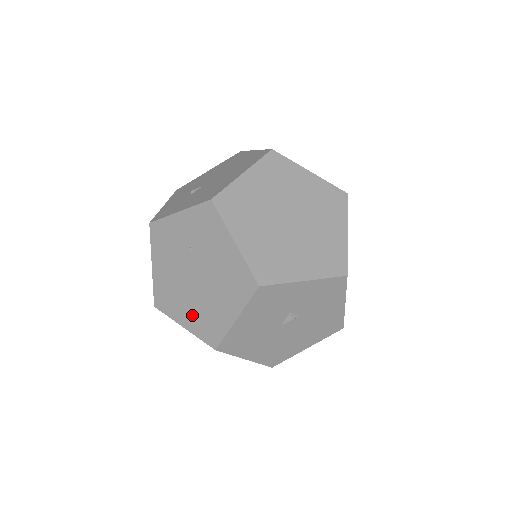
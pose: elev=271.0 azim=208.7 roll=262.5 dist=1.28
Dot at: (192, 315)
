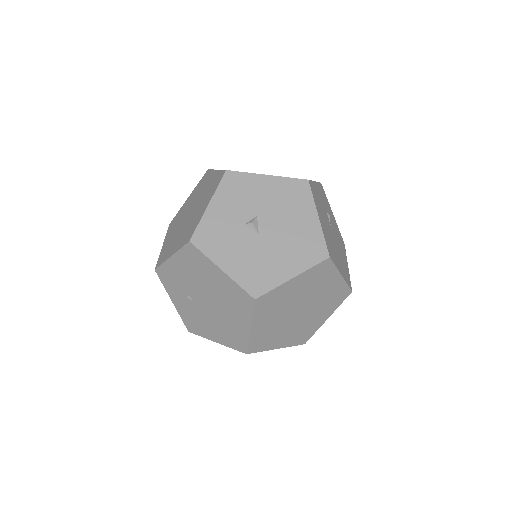
Dot at: (236, 315)
